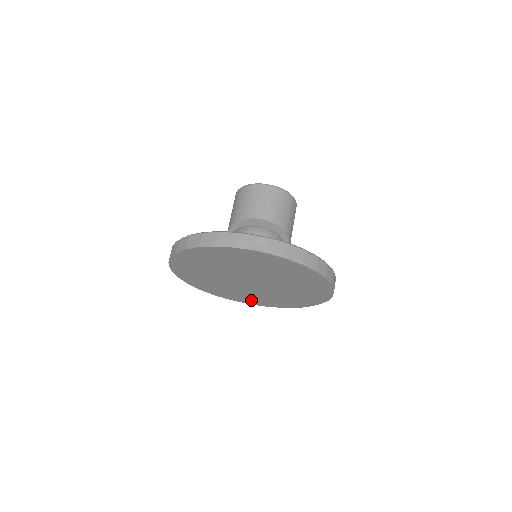
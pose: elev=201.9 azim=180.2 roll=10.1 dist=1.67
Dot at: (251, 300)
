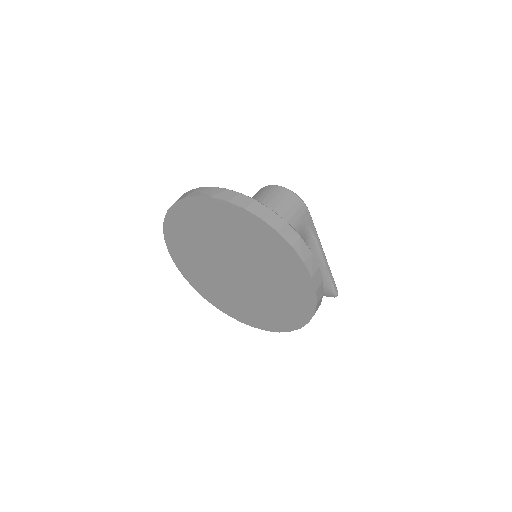
Dot at: (261, 319)
